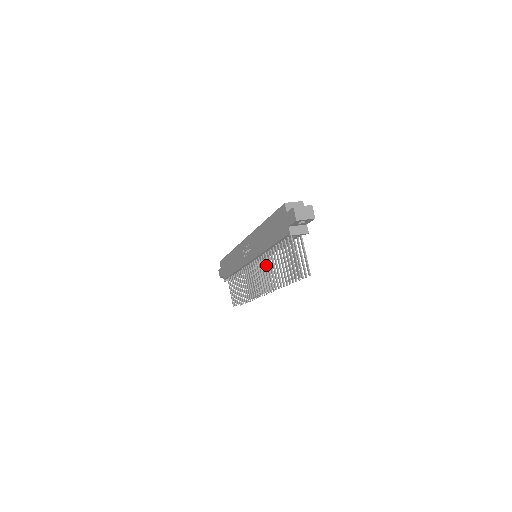
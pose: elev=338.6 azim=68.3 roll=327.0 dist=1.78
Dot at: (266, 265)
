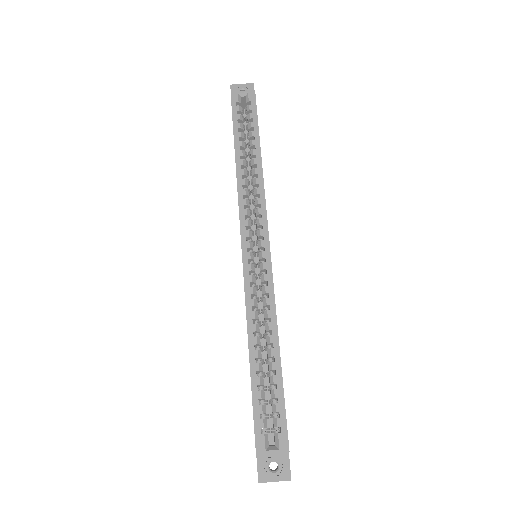
Dot at: occluded
